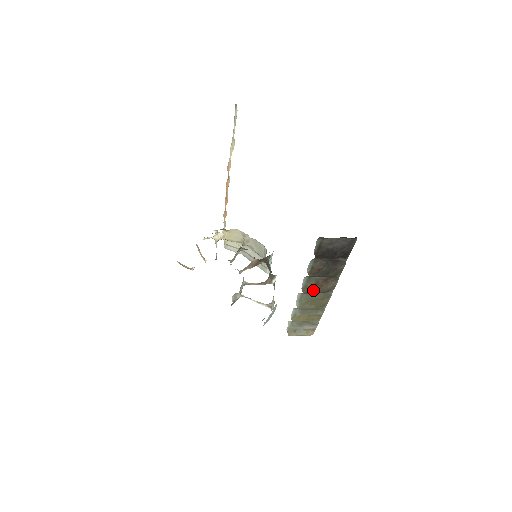
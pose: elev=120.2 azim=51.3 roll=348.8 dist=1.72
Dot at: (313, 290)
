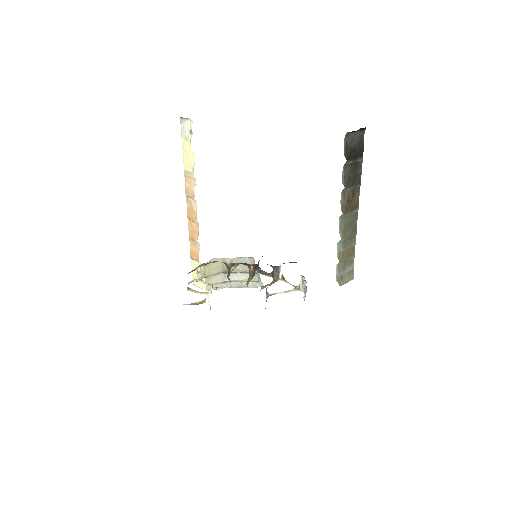
Dot at: (348, 208)
